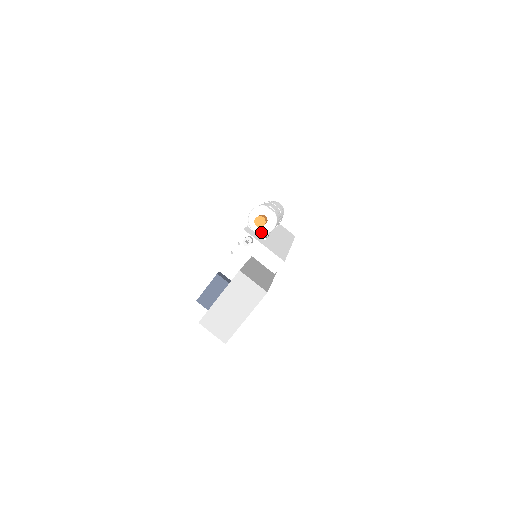
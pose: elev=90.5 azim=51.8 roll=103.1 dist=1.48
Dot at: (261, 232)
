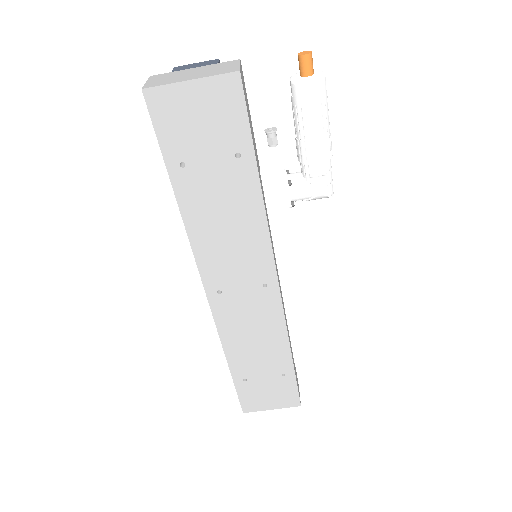
Dot at: (295, 79)
